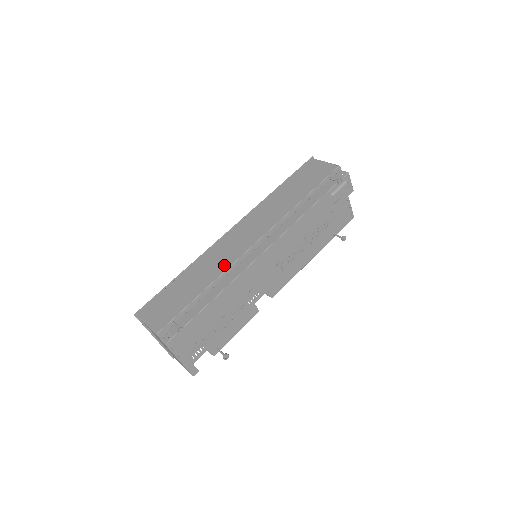
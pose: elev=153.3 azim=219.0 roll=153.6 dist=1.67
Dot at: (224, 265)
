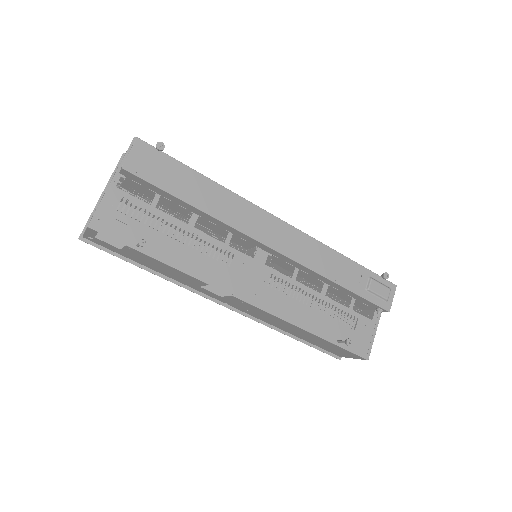
Dot at: occluded
